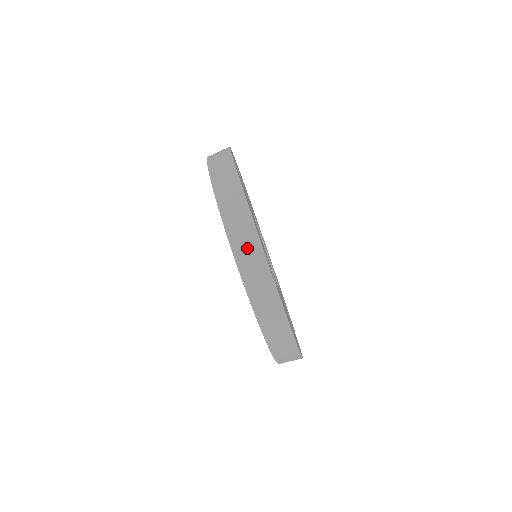
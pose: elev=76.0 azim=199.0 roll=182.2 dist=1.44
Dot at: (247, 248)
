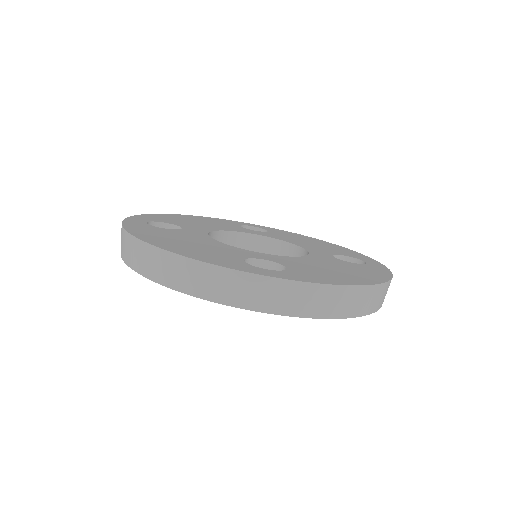
Dot at: (211, 283)
